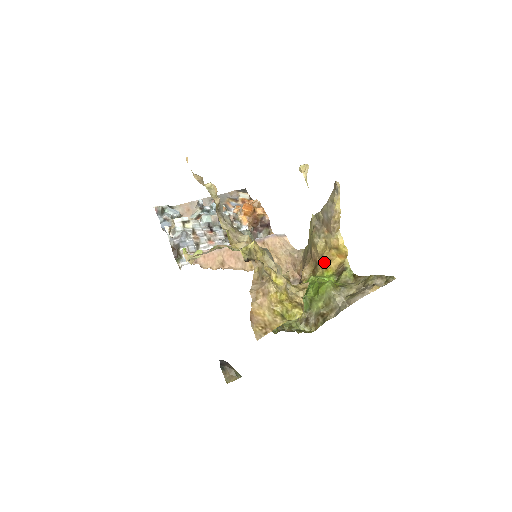
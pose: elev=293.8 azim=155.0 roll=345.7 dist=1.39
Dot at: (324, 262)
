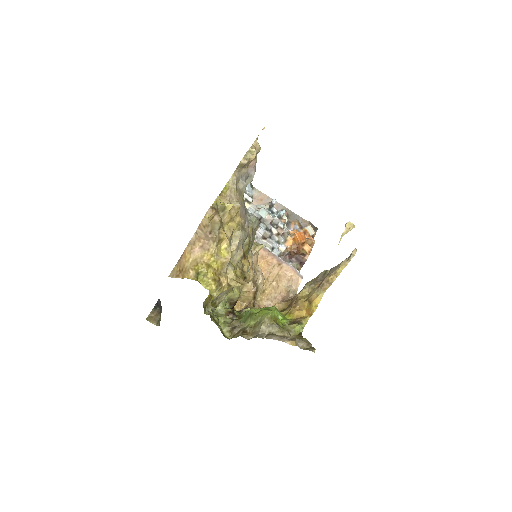
Dot at: (294, 306)
